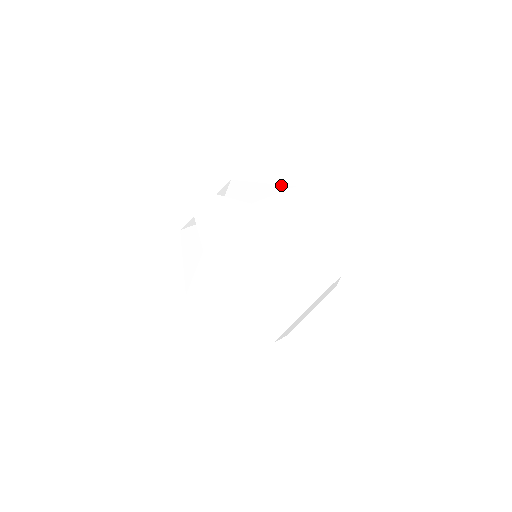
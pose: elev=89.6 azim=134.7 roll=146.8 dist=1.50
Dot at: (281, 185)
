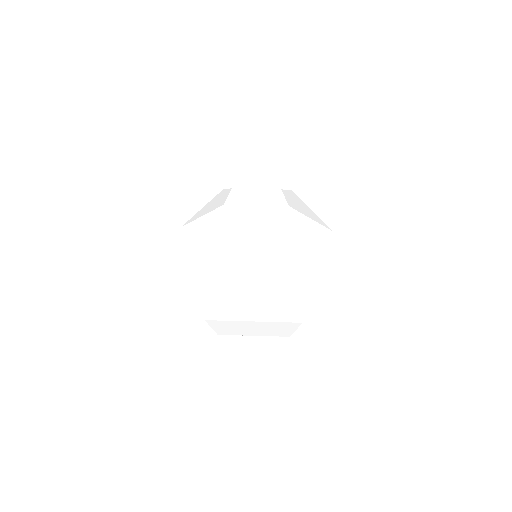
Dot at: (322, 221)
